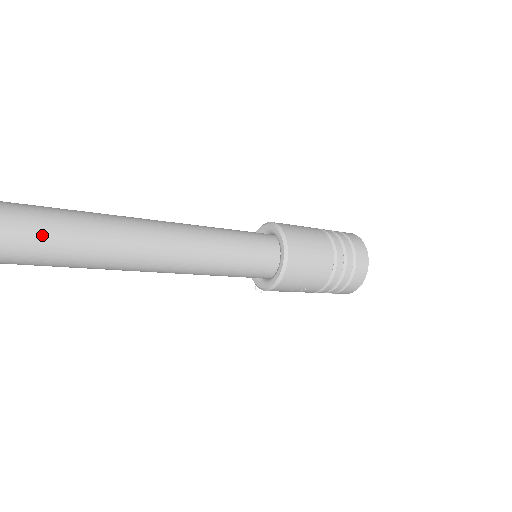
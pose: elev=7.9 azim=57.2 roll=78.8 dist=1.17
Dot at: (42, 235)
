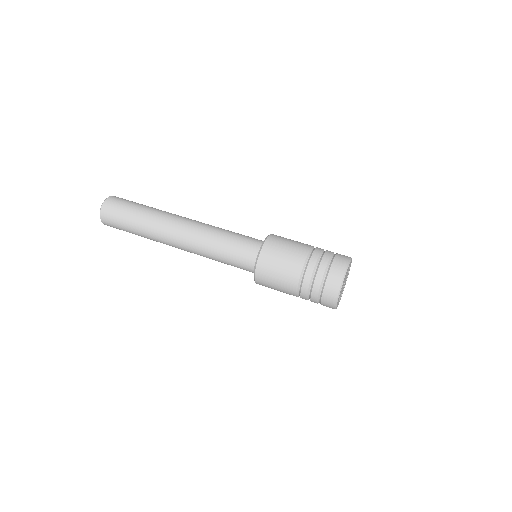
Dot at: (124, 229)
